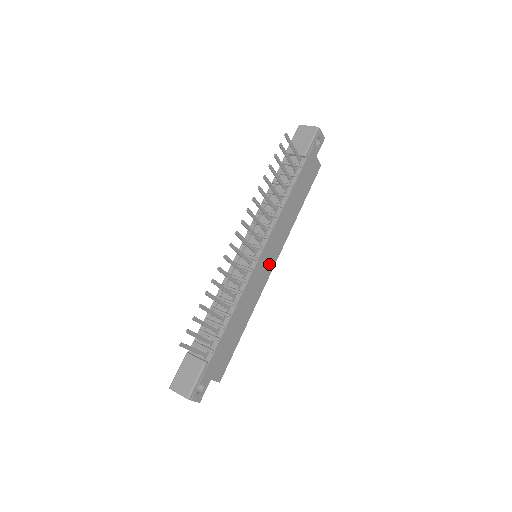
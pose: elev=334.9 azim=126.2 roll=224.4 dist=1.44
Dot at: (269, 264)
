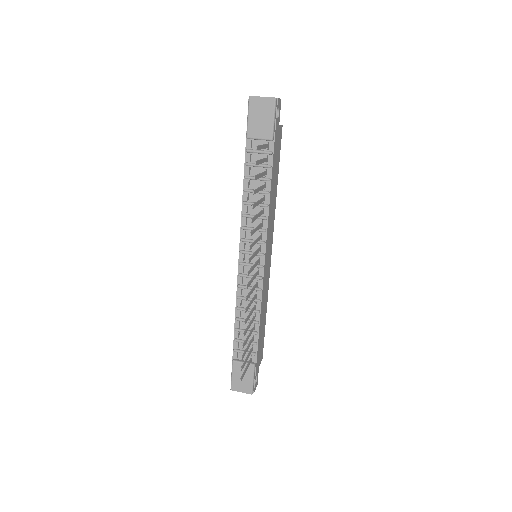
Dot at: (269, 255)
